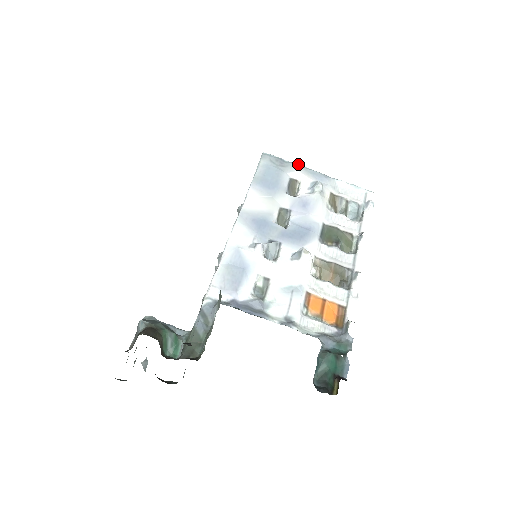
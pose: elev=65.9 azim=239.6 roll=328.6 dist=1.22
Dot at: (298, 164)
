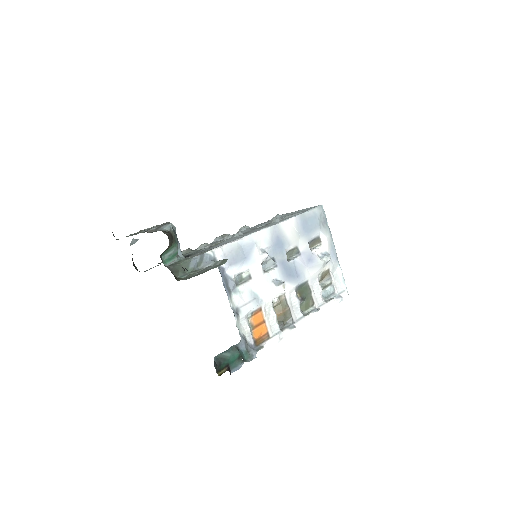
Dot at: occluded
